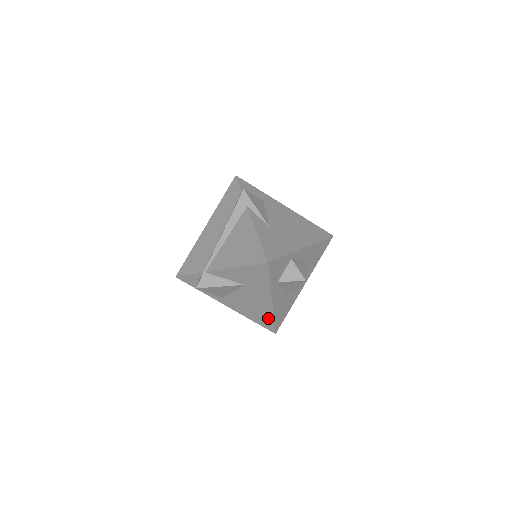
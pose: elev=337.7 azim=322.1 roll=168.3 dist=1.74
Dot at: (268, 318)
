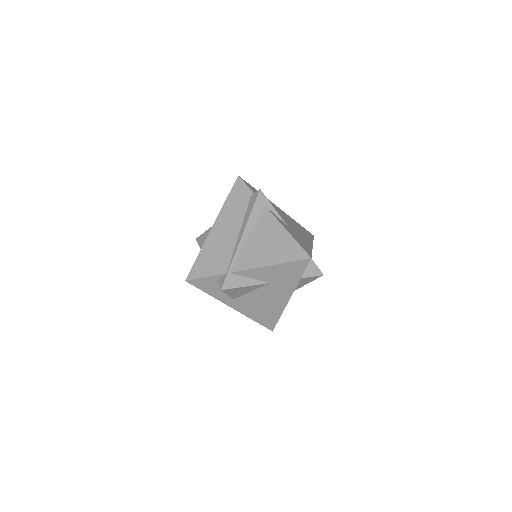
Dot at: (275, 316)
